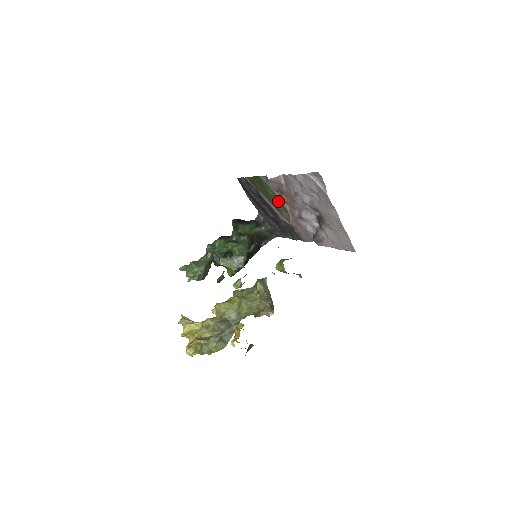
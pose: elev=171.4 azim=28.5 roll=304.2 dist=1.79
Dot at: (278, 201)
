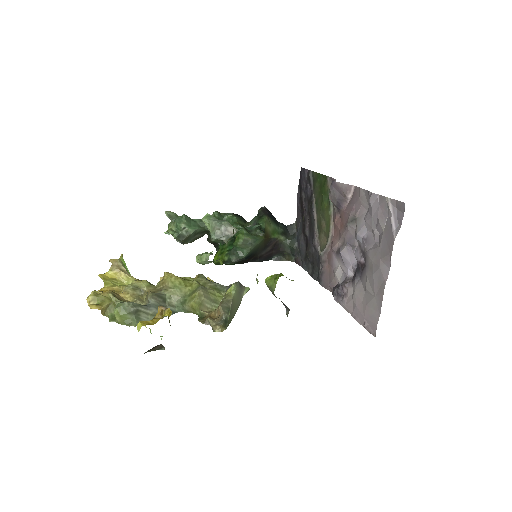
Dot at: (327, 218)
